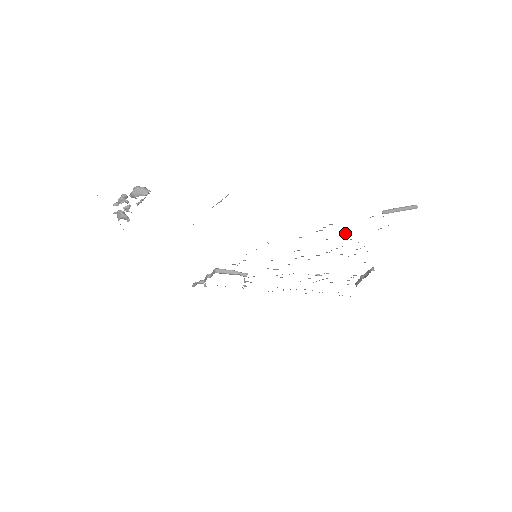
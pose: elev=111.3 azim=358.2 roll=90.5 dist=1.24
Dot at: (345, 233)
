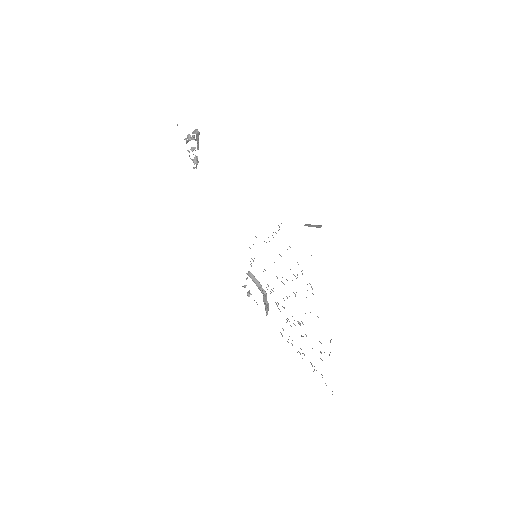
Dot at: occluded
